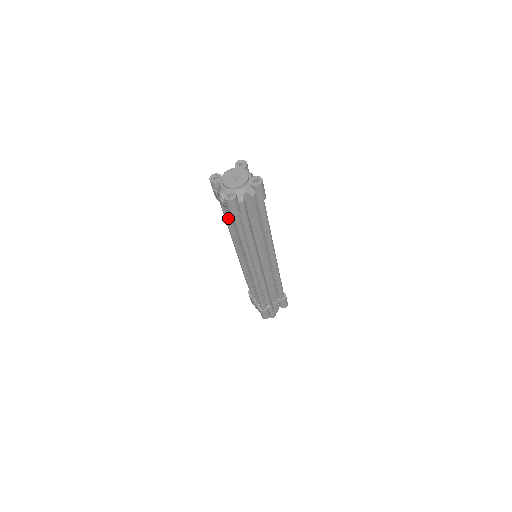
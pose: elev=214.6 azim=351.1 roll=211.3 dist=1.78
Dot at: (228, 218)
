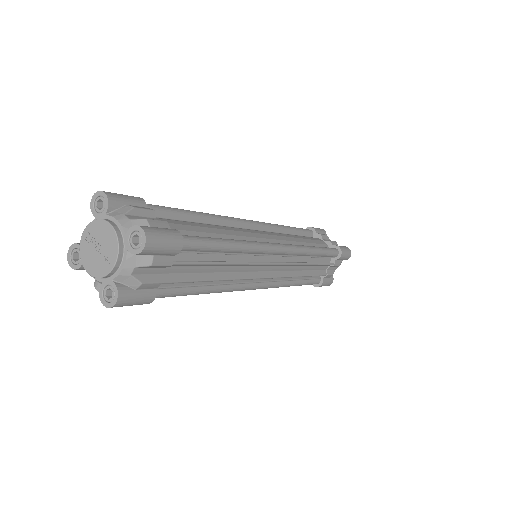
Dot at: occluded
